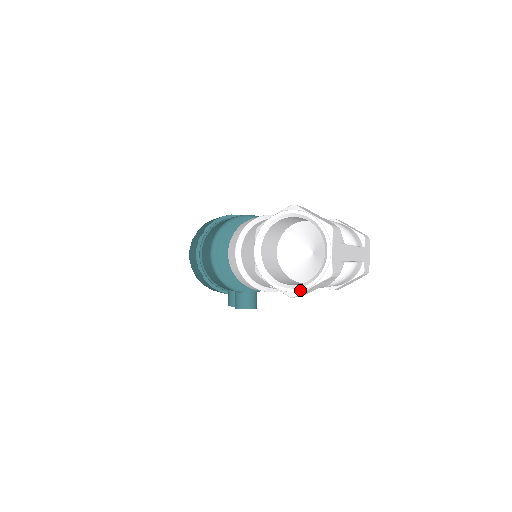
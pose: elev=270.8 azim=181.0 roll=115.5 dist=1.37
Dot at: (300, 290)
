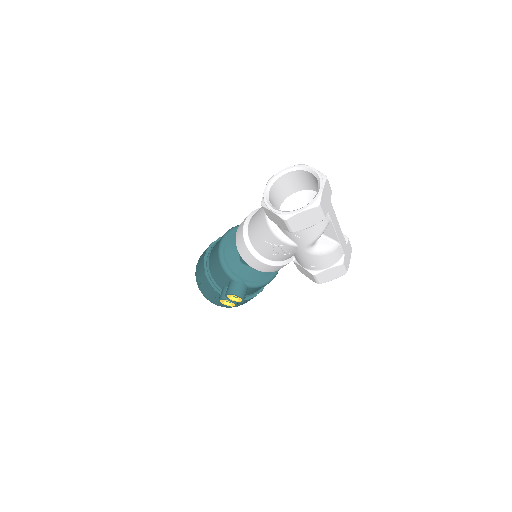
Dot at: (293, 212)
